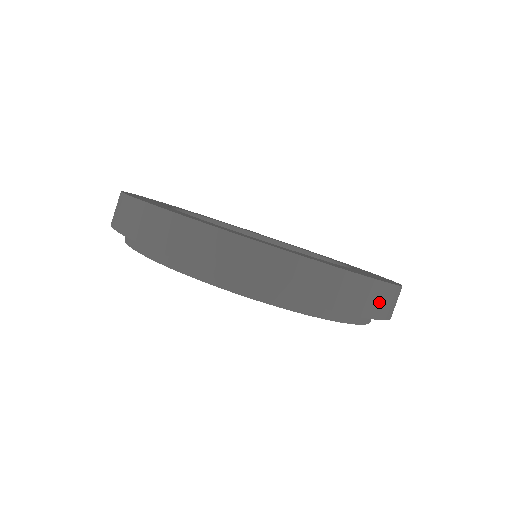
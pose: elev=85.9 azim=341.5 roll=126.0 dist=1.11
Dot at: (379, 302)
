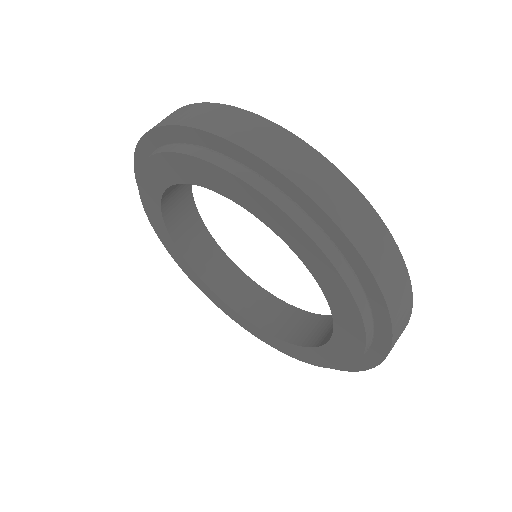
Dot at: (373, 242)
